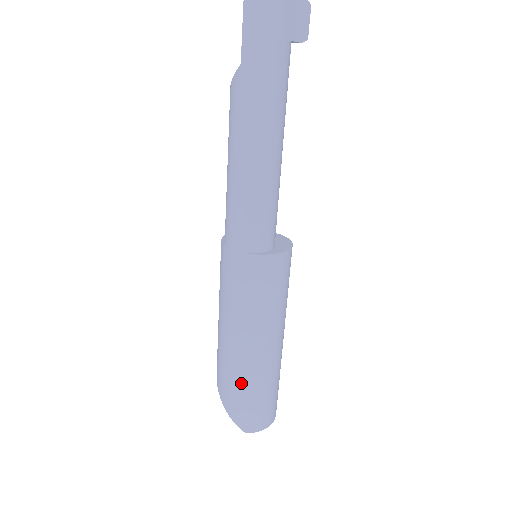
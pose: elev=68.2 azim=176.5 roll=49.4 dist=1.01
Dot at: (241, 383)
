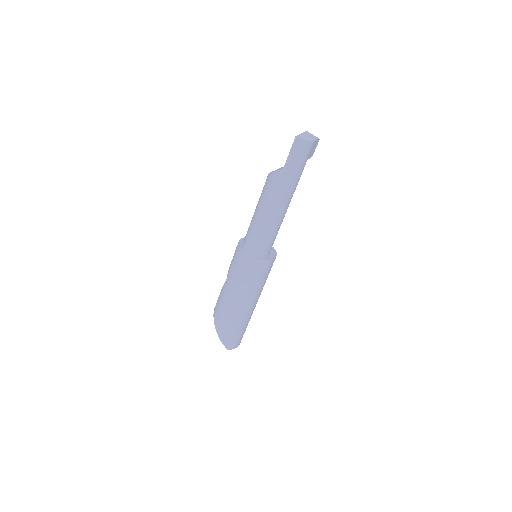
Dot at: (234, 323)
